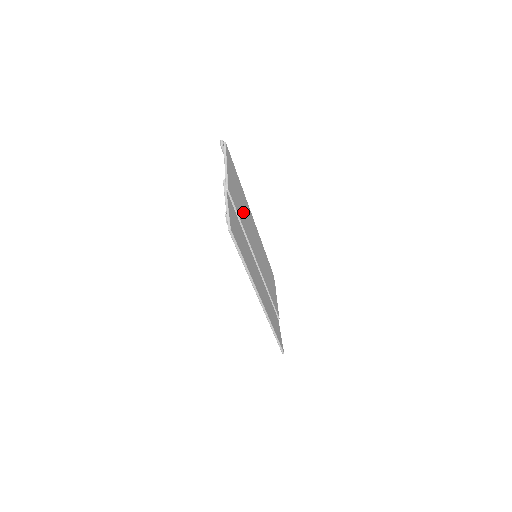
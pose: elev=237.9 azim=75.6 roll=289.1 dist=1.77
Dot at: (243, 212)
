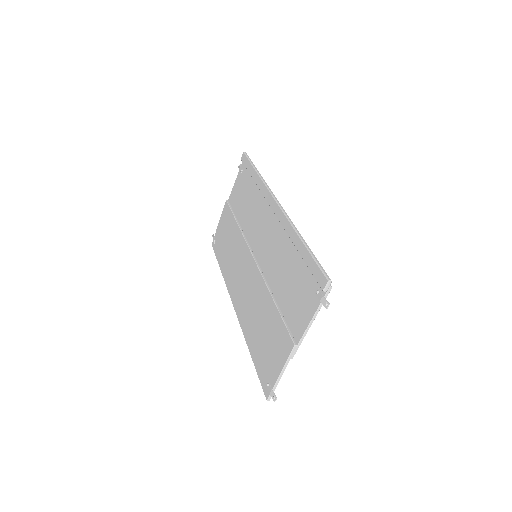
Dot at: (282, 284)
